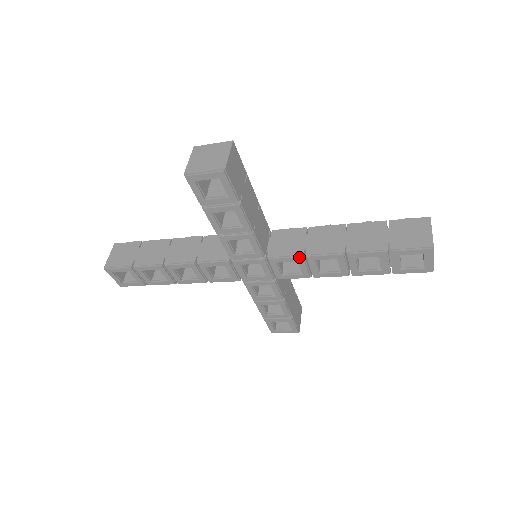
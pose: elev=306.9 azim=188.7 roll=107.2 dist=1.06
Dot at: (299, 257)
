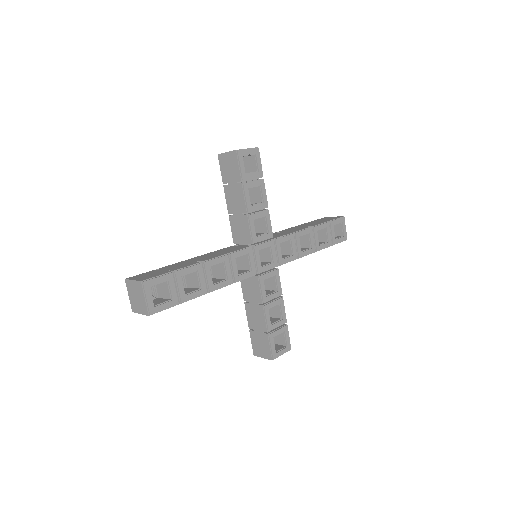
Dot at: (292, 234)
